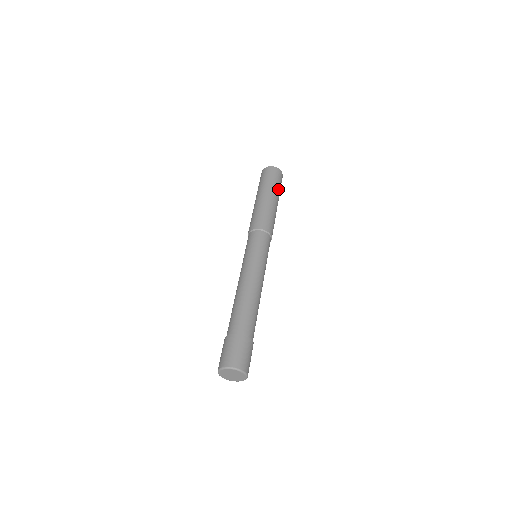
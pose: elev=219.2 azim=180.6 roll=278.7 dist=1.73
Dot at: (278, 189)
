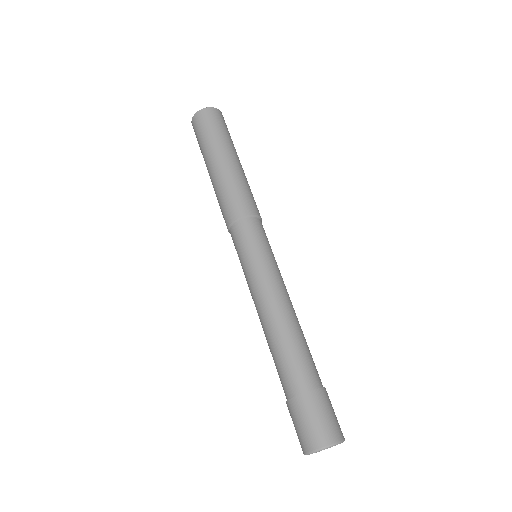
Dot at: (224, 138)
